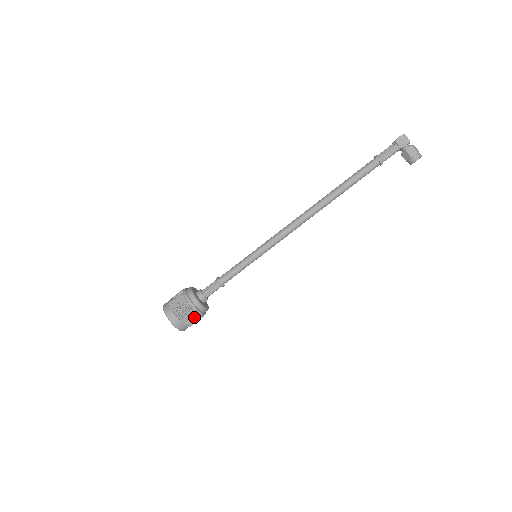
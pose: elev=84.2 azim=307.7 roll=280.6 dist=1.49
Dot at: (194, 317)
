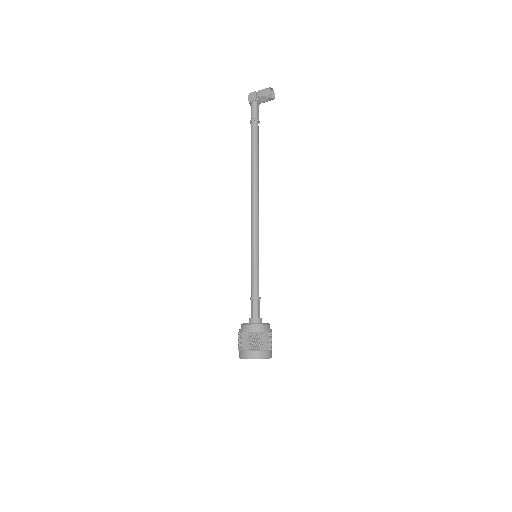
Dot at: (261, 338)
